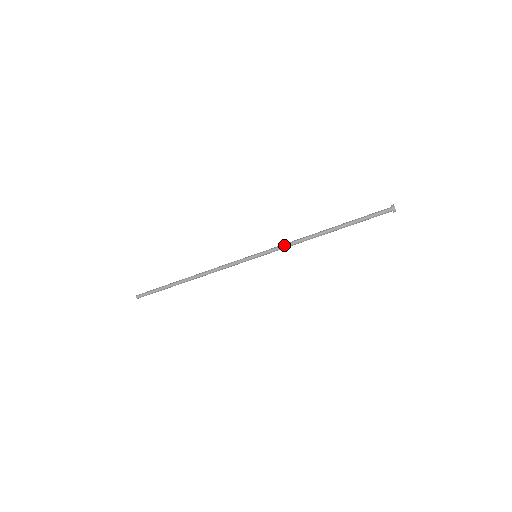
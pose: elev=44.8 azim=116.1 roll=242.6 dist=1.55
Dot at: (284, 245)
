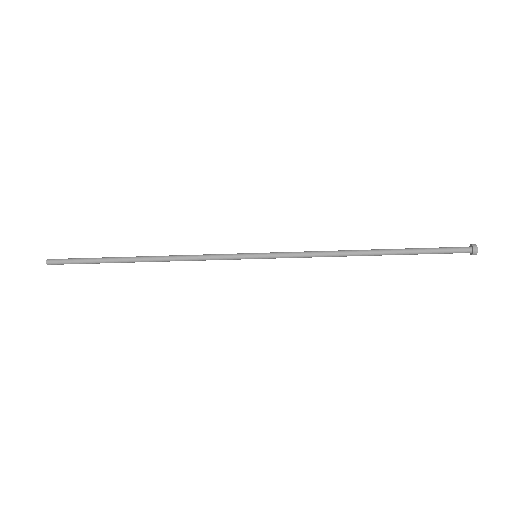
Dot at: (304, 257)
